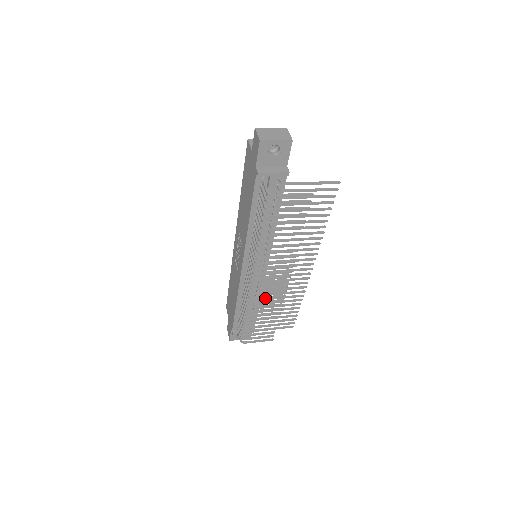
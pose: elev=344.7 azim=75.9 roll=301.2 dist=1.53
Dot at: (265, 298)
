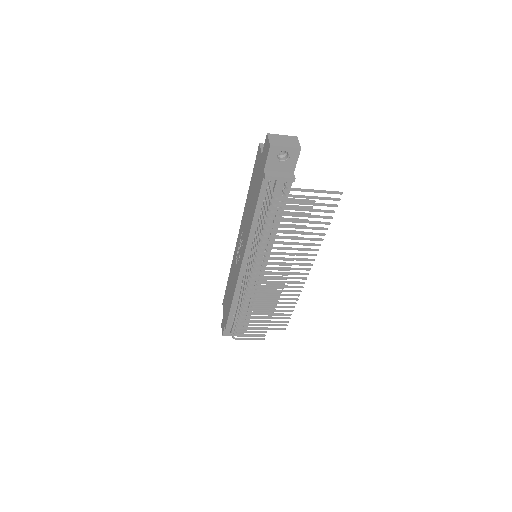
Dot at: (260, 297)
